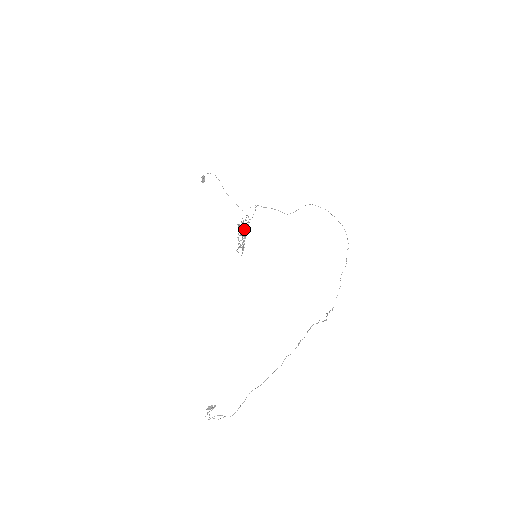
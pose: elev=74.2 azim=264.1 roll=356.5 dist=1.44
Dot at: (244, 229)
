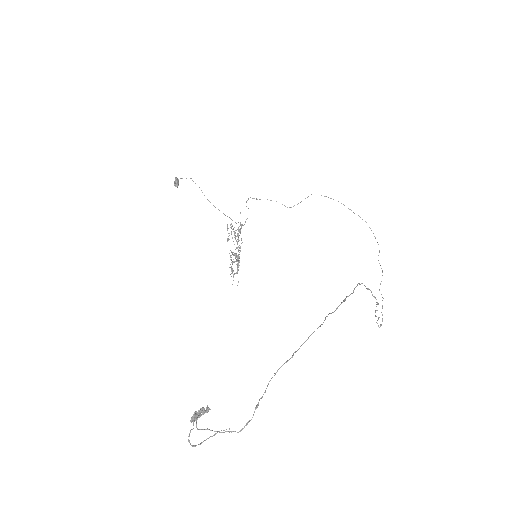
Dot at: occluded
